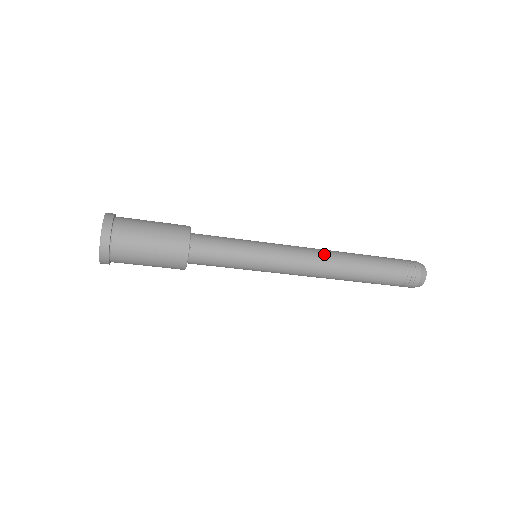
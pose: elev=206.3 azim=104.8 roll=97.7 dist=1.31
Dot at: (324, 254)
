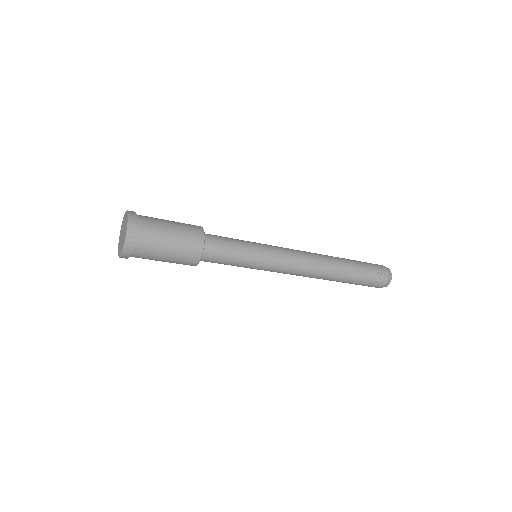
Dot at: (314, 266)
